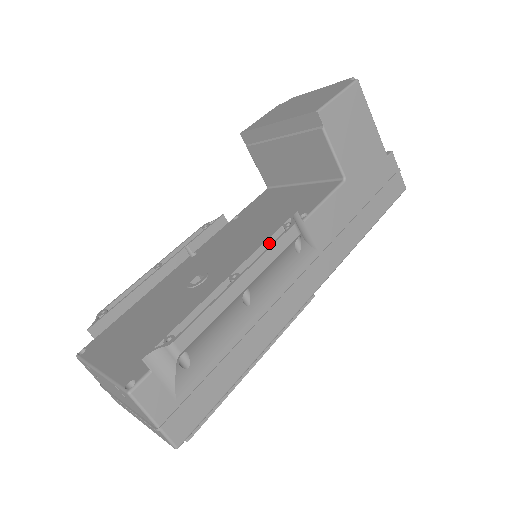
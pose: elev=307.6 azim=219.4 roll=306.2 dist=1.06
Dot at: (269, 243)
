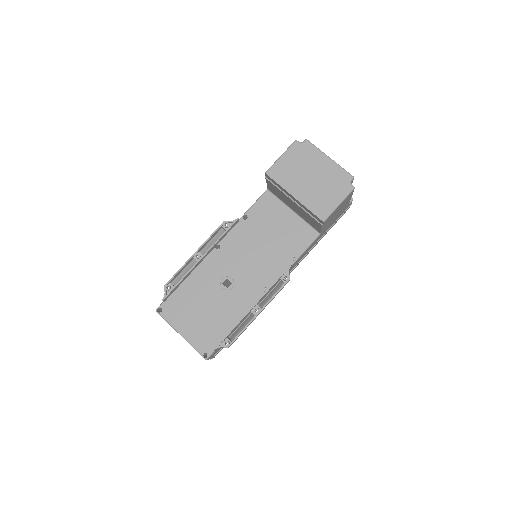
Dot at: occluded
